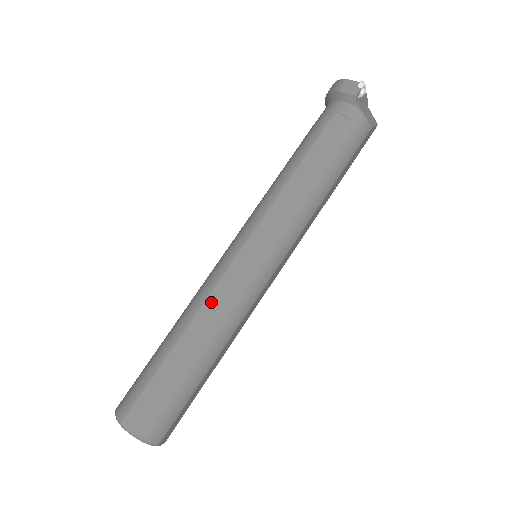
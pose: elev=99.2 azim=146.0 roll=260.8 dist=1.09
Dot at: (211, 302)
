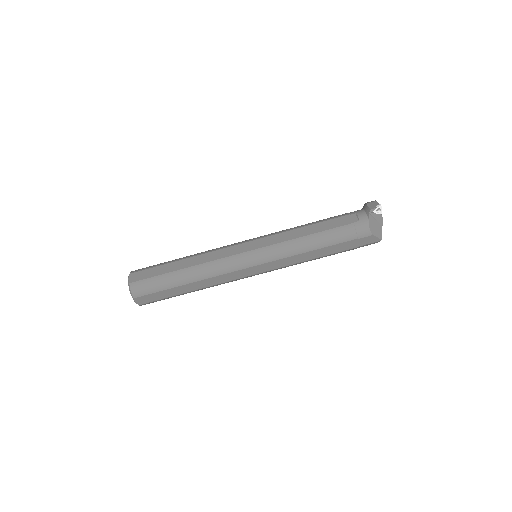
Dot at: (212, 254)
